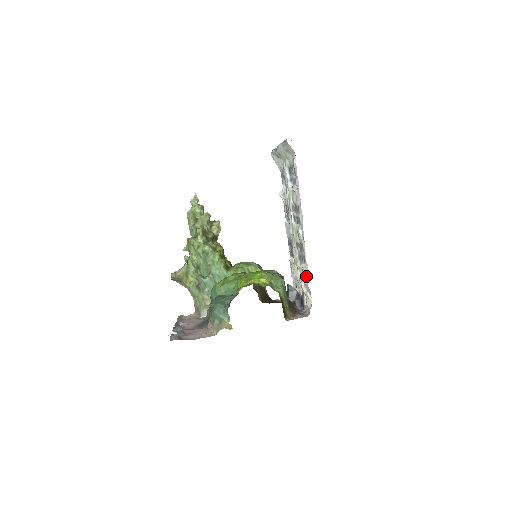
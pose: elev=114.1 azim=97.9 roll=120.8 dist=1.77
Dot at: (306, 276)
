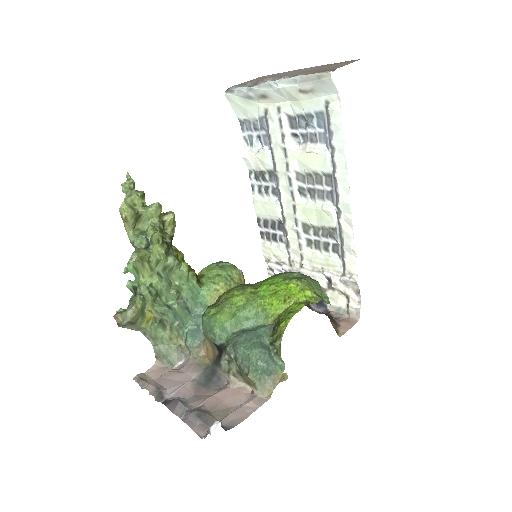
Dot at: (349, 270)
